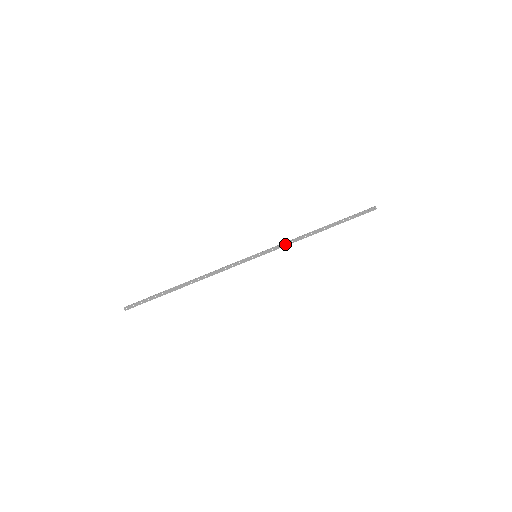
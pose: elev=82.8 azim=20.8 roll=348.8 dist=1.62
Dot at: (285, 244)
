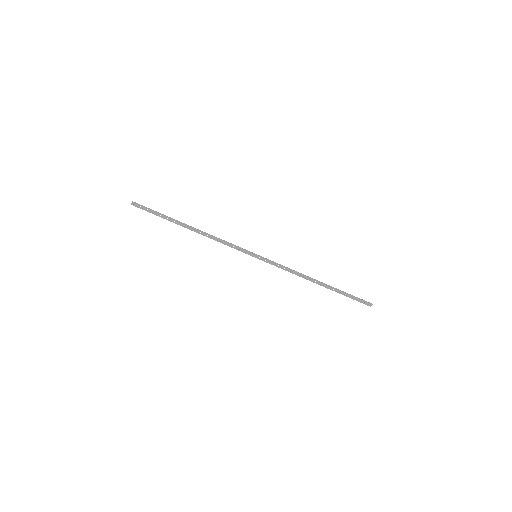
Dot at: occluded
